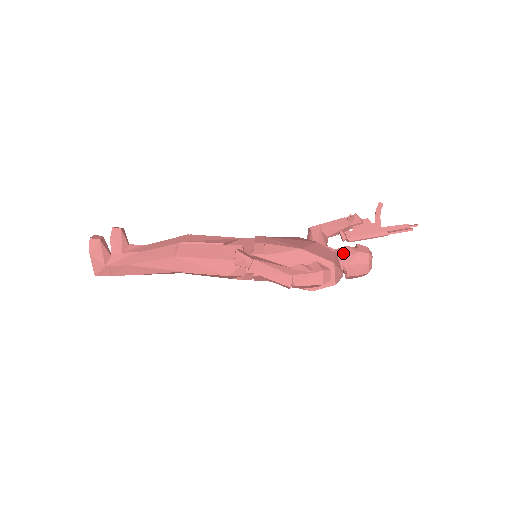
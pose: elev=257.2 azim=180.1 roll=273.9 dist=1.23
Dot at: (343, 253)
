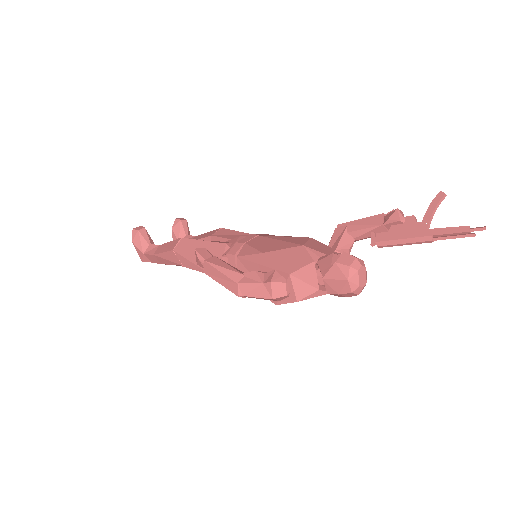
Dot at: (324, 262)
